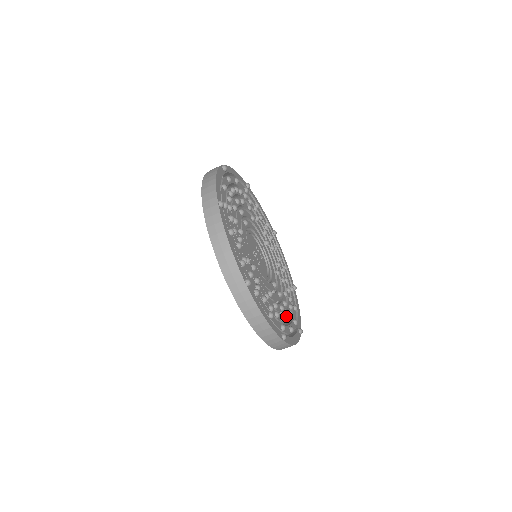
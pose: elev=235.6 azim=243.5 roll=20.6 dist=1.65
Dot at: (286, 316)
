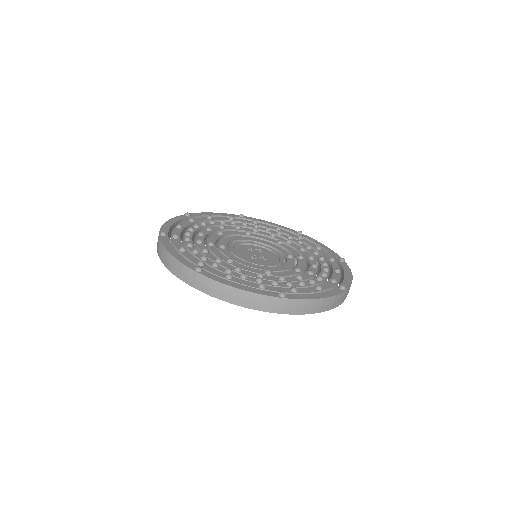
Dot at: (324, 268)
